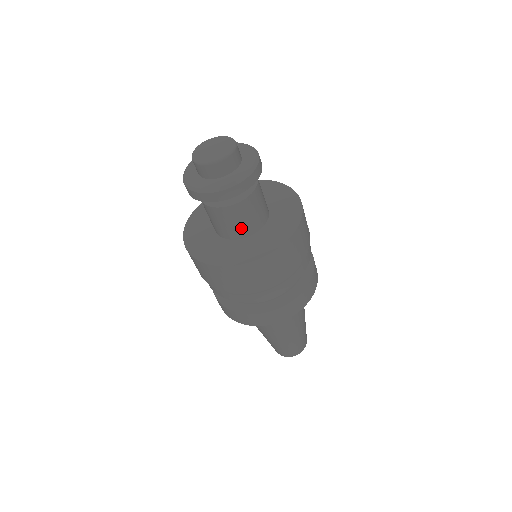
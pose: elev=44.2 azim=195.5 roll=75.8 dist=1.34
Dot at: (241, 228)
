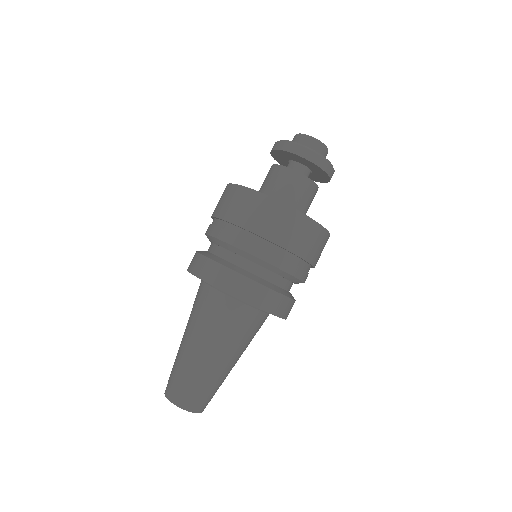
Dot at: (269, 189)
